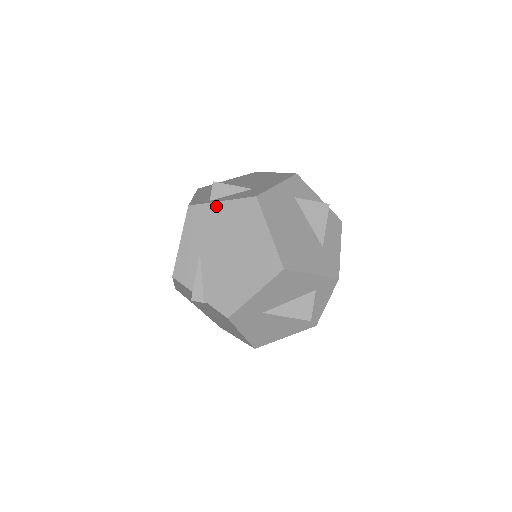
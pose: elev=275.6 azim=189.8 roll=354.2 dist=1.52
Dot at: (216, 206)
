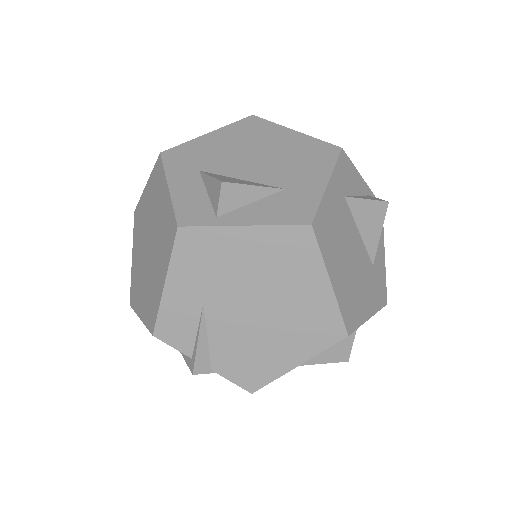
Dot at: (234, 233)
